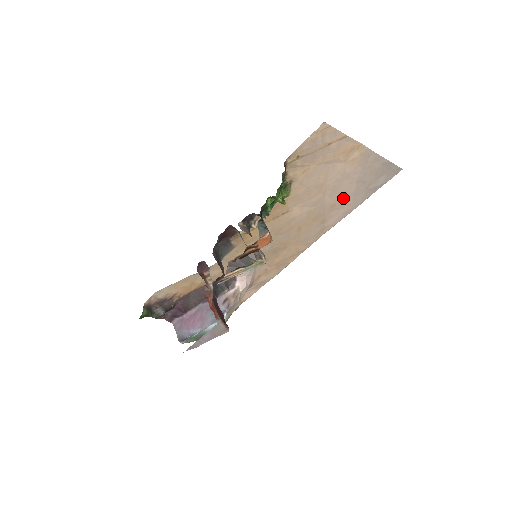
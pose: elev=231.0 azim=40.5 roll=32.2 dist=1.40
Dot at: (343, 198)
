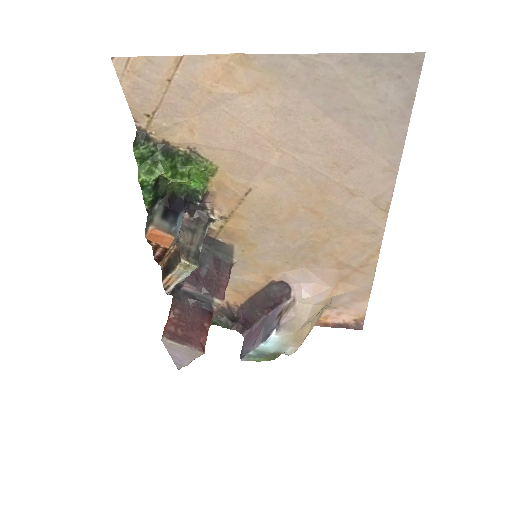
Dot at: (338, 148)
